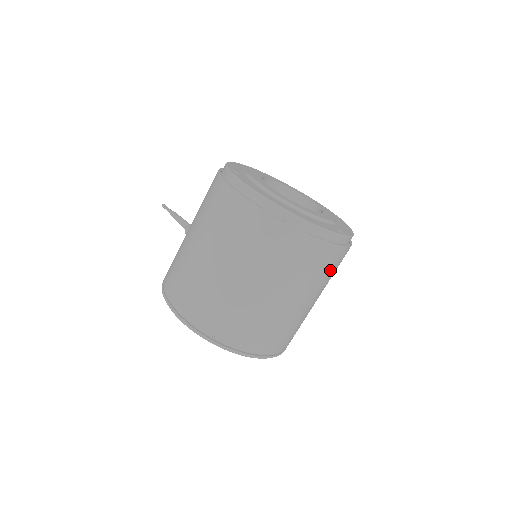
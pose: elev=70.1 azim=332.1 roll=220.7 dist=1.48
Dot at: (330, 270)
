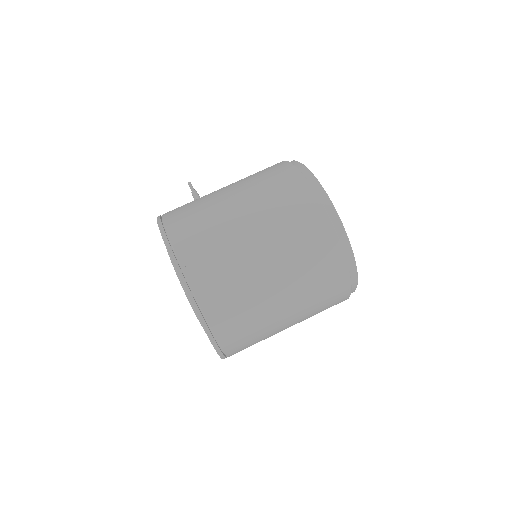
Dot at: (325, 297)
